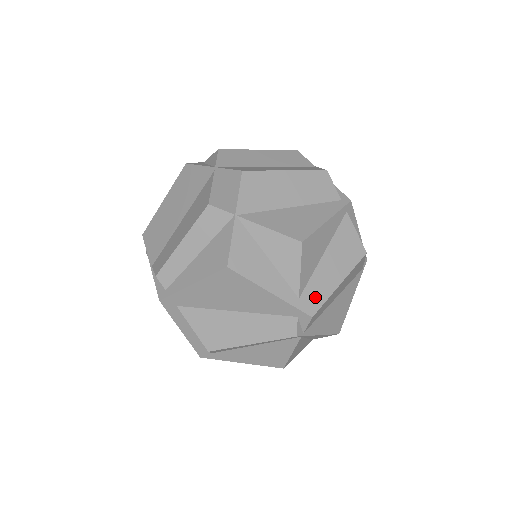
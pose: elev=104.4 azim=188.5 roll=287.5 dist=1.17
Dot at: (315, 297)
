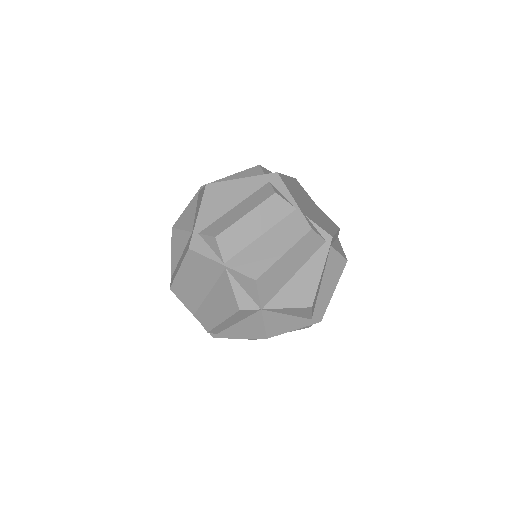
Dot at: (320, 311)
